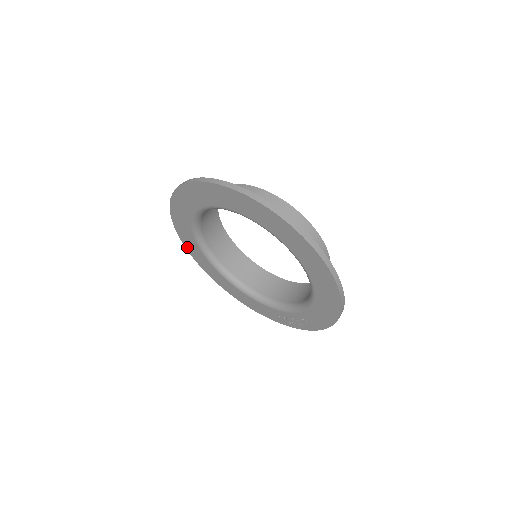
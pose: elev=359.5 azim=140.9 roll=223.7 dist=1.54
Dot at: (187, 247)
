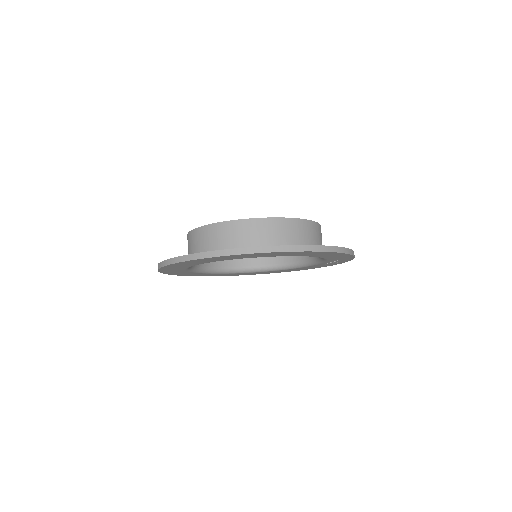
Dot at: occluded
